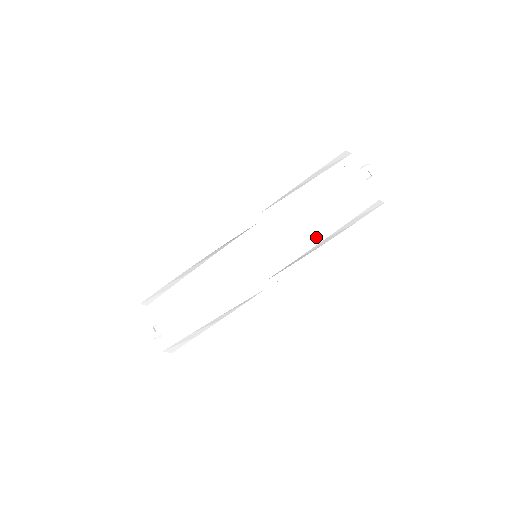
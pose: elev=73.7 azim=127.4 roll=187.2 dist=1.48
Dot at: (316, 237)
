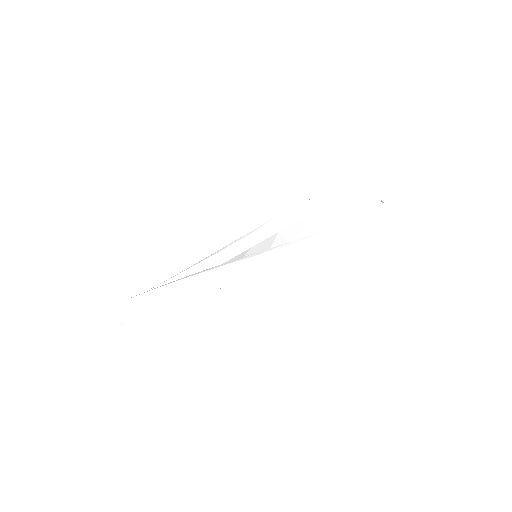
Dot at: occluded
